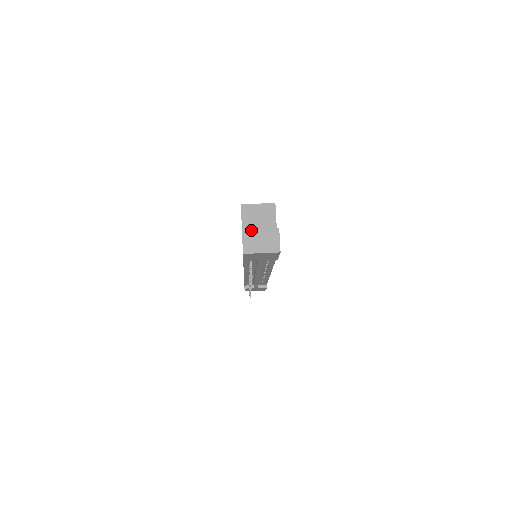
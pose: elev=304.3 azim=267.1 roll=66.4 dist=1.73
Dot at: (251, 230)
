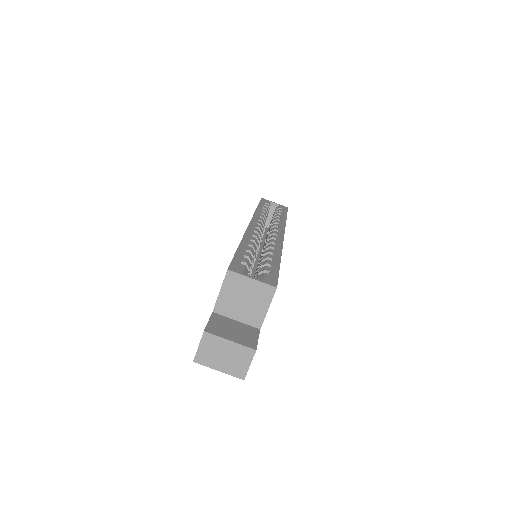
Dot at: (216, 337)
